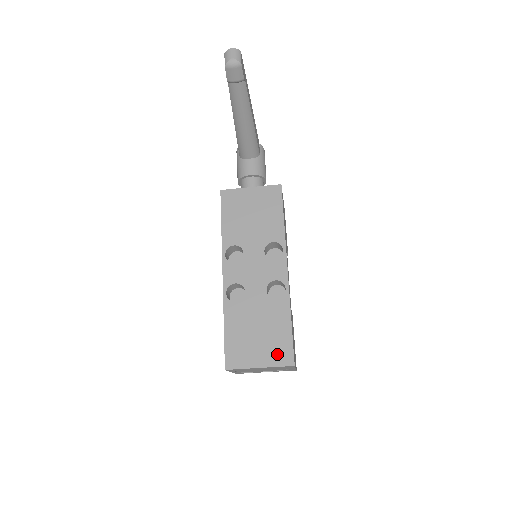
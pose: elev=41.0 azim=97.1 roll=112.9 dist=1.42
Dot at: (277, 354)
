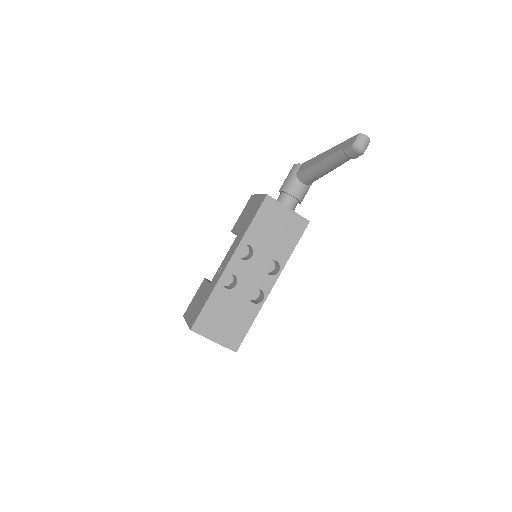
Dot at: (230, 339)
